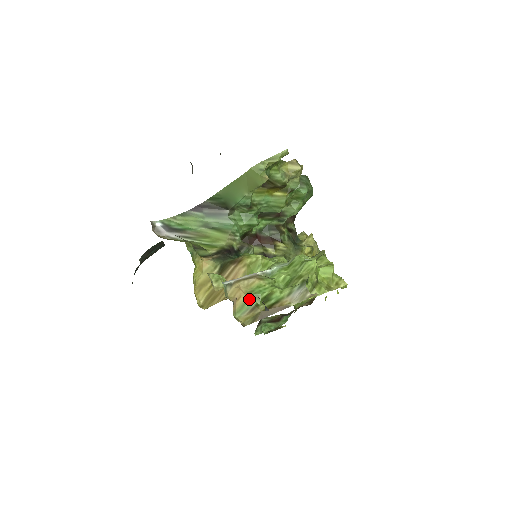
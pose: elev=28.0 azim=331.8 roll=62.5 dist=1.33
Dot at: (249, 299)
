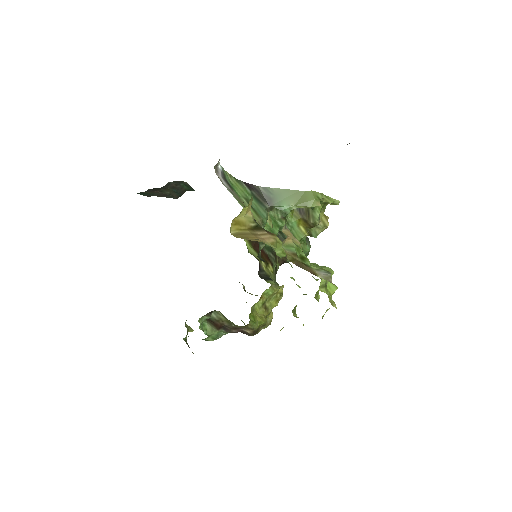
Dot at: (294, 246)
